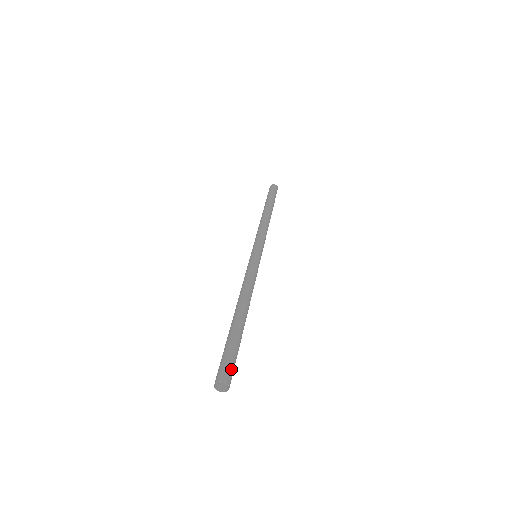
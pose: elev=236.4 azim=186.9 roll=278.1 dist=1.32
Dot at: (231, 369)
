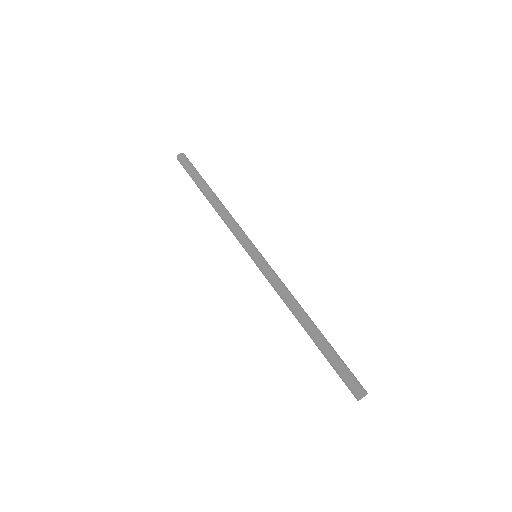
Dot at: (354, 381)
